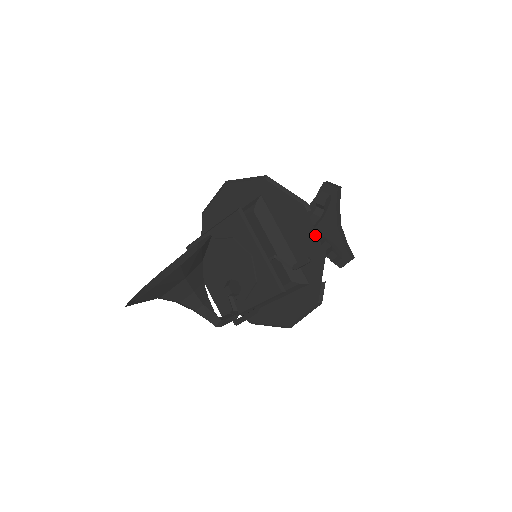
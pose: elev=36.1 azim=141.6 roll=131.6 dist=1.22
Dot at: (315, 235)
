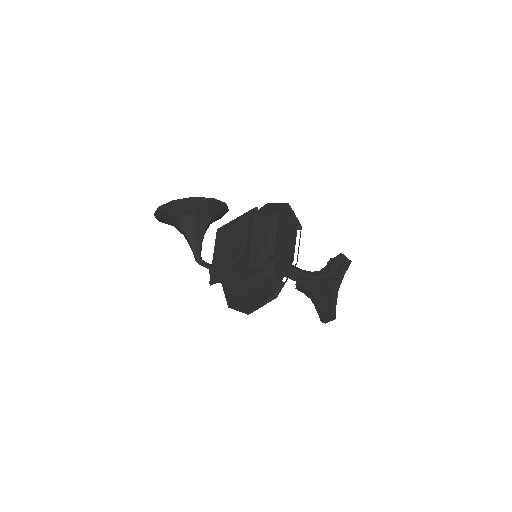
Dot at: (294, 246)
